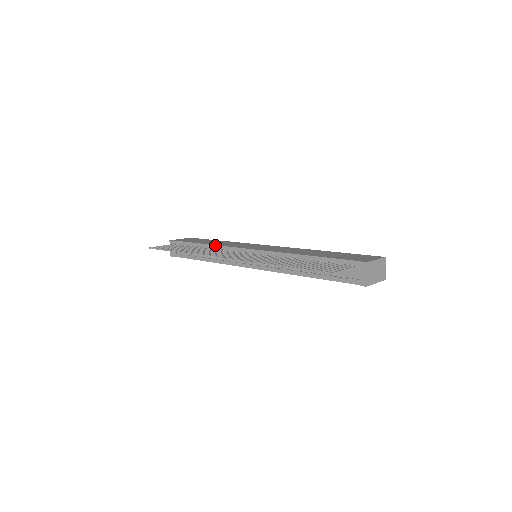
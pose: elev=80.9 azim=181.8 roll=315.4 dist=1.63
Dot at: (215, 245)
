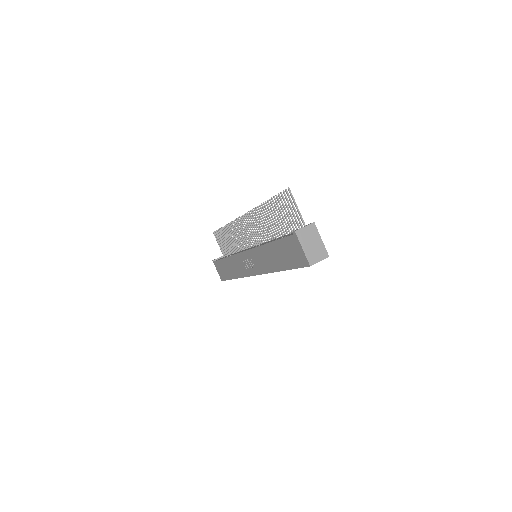
Dot at: occluded
